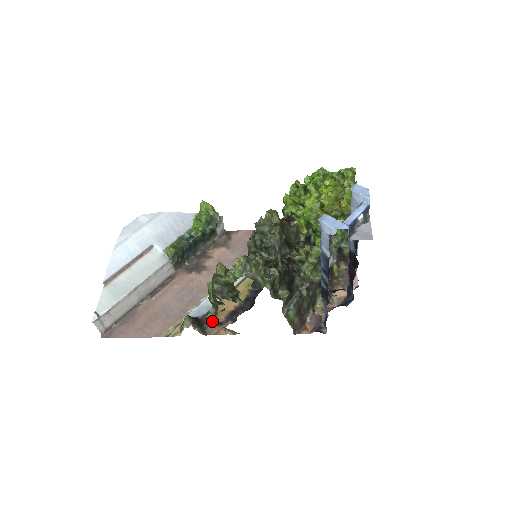
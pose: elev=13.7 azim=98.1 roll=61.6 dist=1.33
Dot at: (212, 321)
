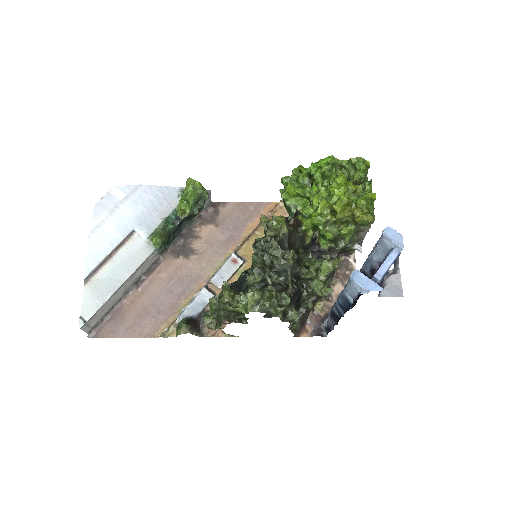
Dot at: (212, 329)
